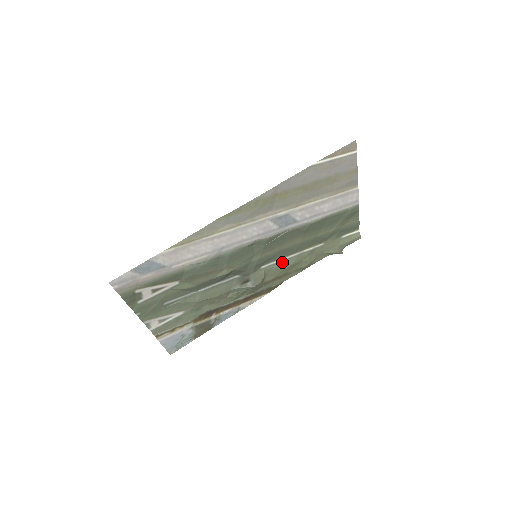
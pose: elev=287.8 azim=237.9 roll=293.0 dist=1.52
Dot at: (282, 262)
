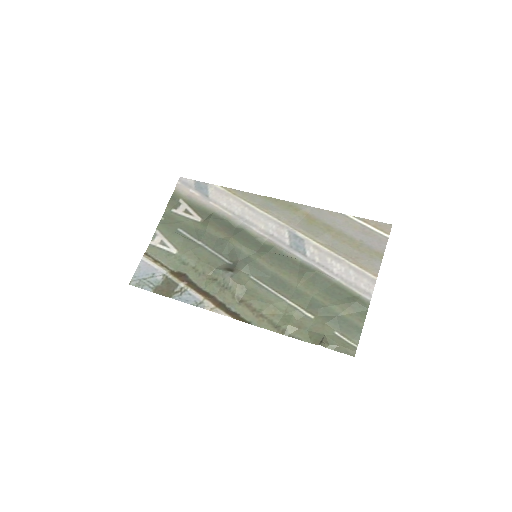
Dot at: (268, 291)
